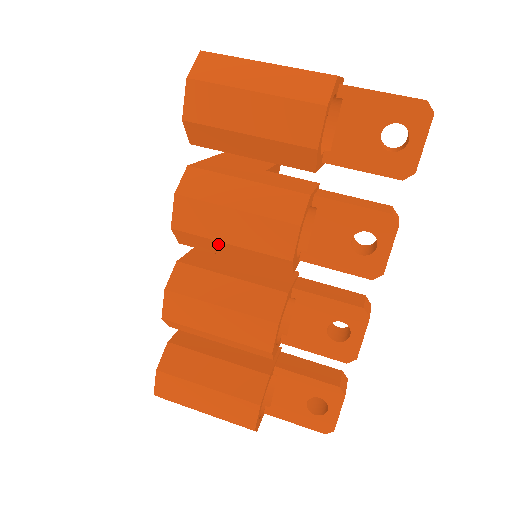
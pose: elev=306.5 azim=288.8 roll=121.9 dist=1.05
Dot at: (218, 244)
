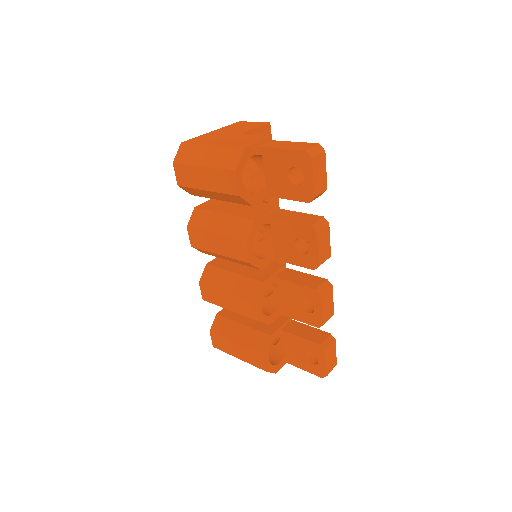
Dot at: (215, 254)
